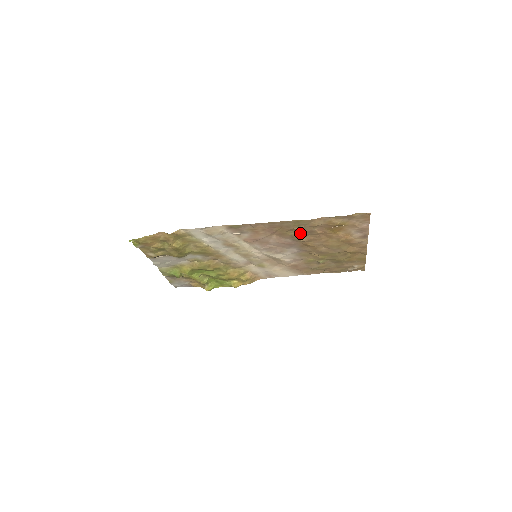
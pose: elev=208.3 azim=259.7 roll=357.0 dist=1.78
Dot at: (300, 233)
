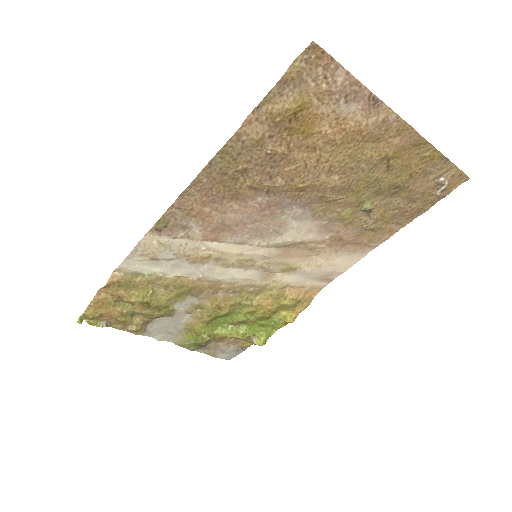
Dot at: (258, 173)
